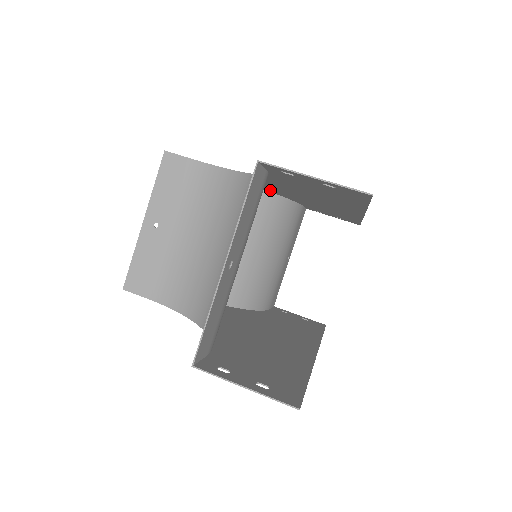
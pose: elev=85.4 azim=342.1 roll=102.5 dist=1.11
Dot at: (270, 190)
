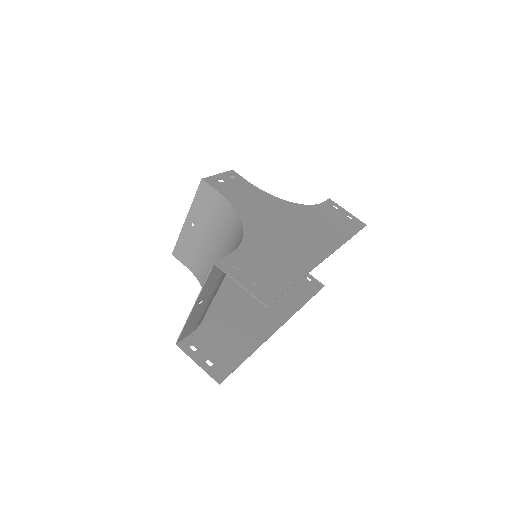
Dot at: (281, 206)
